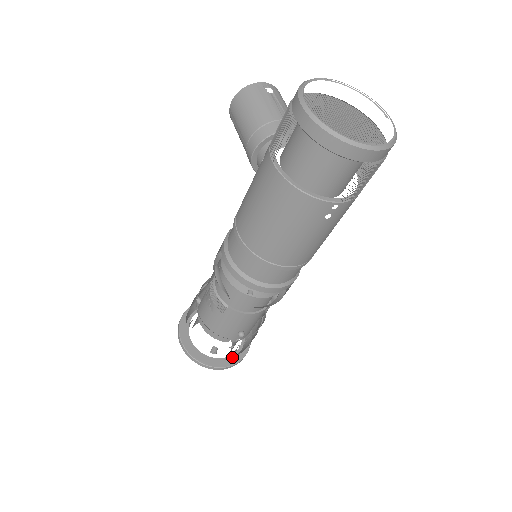
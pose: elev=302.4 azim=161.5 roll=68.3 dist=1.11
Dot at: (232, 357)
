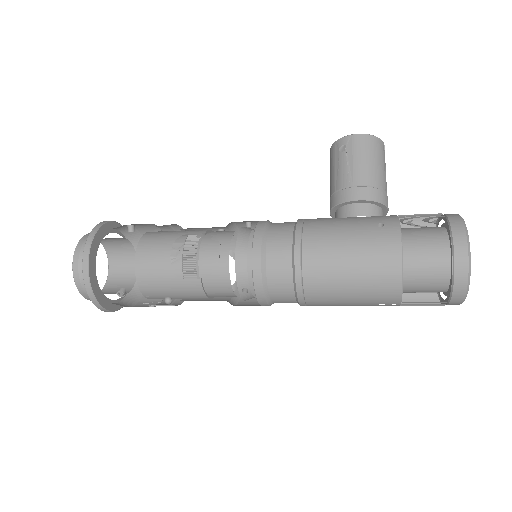
Dot at: (115, 302)
